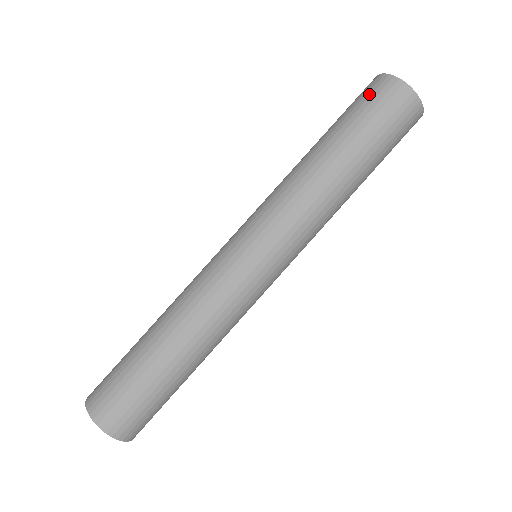
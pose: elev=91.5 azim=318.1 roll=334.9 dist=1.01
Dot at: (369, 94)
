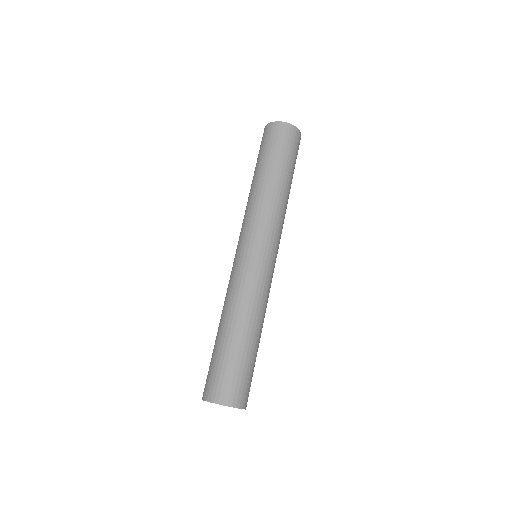
Dot at: (272, 136)
